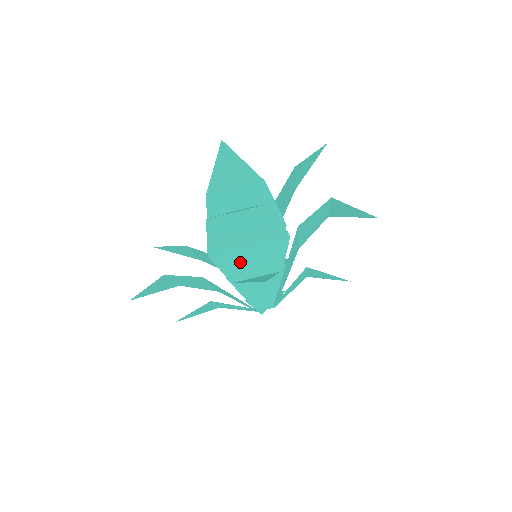
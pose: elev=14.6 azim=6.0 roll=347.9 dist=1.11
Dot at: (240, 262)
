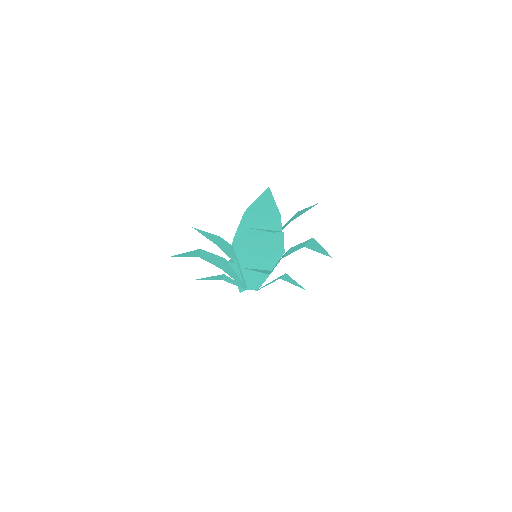
Dot at: (250, 257)
